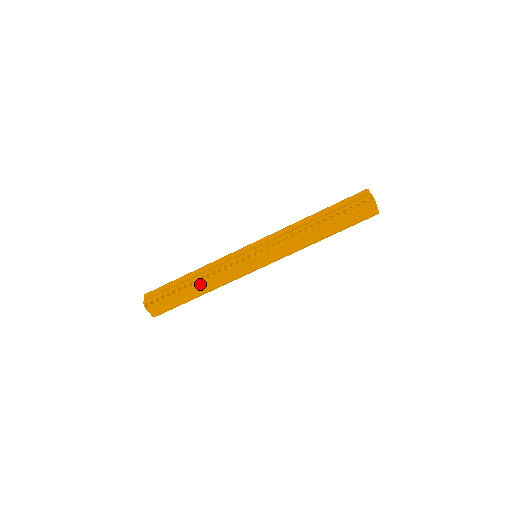
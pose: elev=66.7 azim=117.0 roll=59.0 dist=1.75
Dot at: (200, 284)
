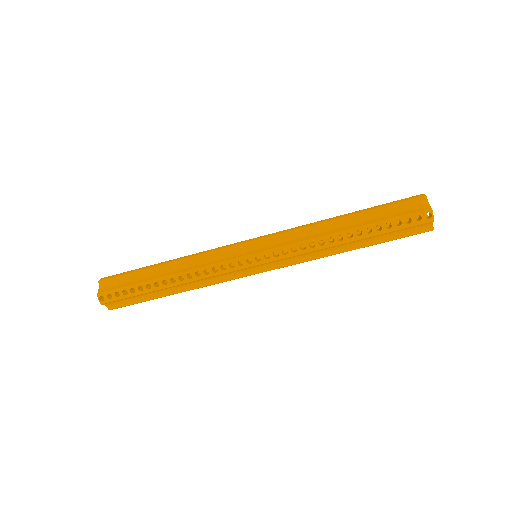
Dot at: (177, 285)
